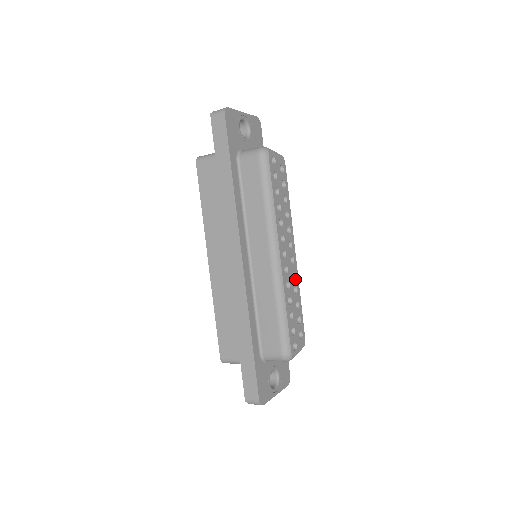
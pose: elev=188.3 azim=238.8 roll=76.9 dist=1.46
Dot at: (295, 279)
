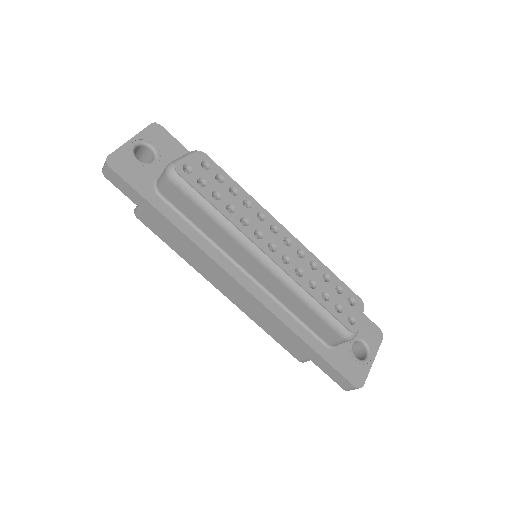
Dot at: (305, 256)
